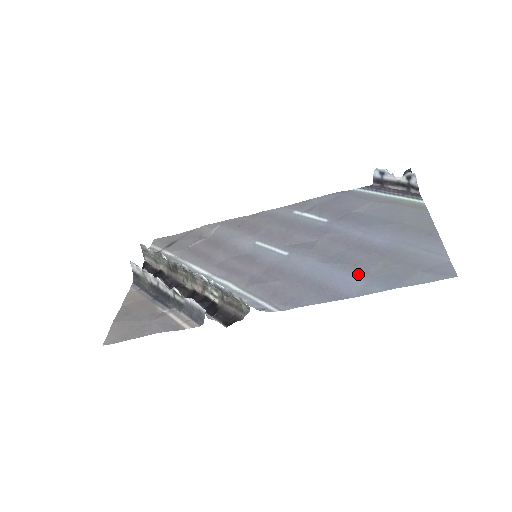
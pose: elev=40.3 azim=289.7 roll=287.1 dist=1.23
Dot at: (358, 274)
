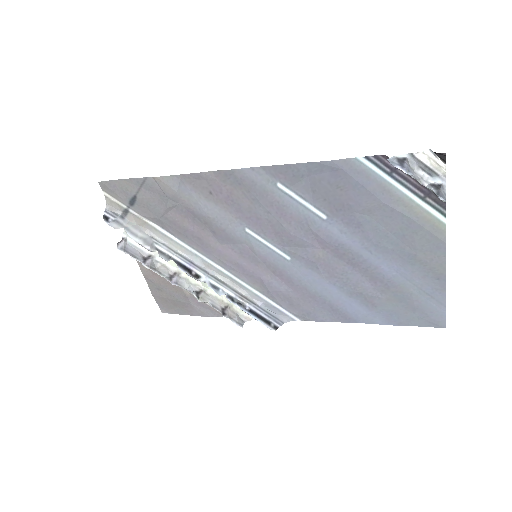
Dot at: (364, 304)
